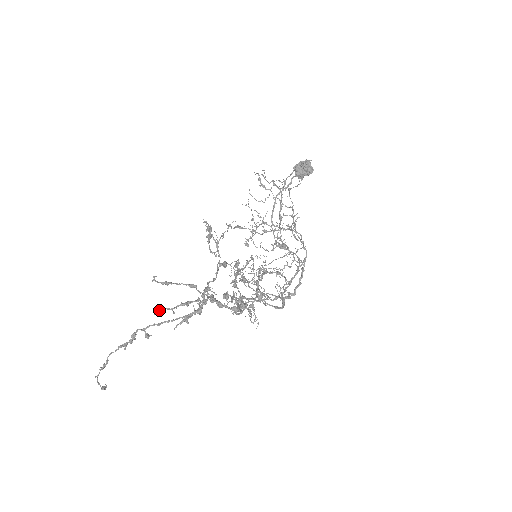
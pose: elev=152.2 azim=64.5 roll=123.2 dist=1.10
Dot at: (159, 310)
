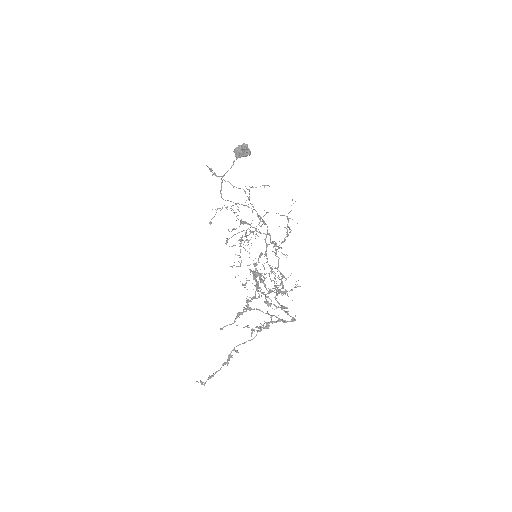
Dot at: occluded
